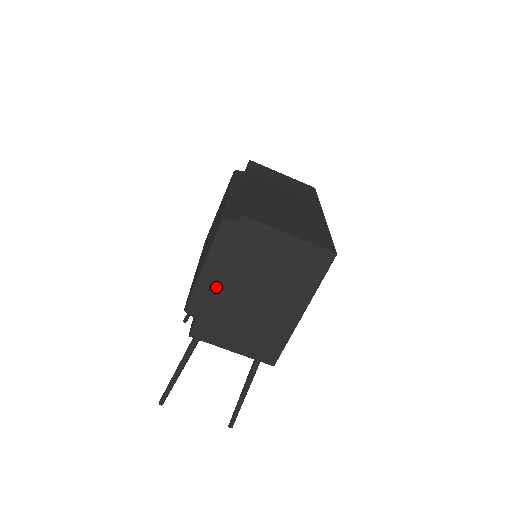
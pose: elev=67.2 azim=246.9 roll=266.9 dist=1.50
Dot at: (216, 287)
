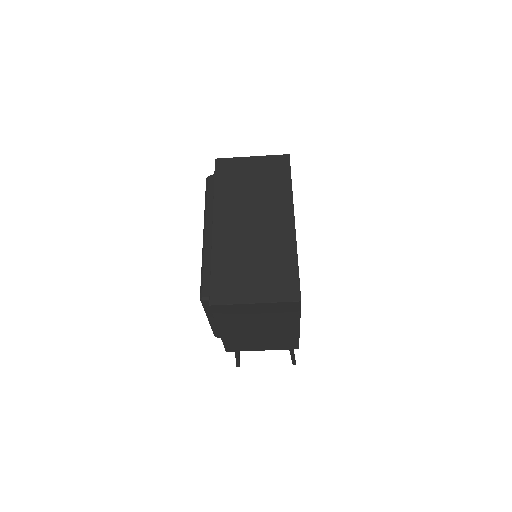
Dot at: (224, 333)
